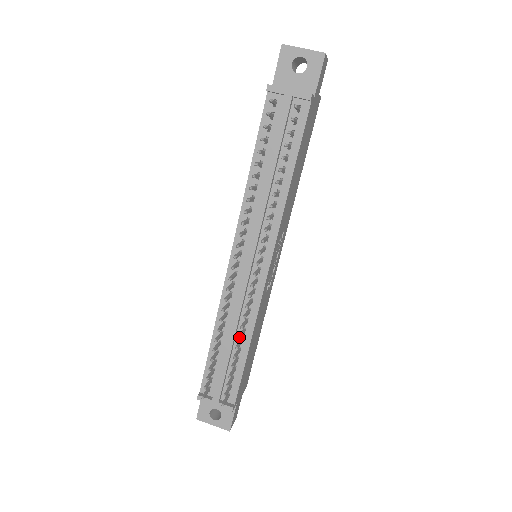
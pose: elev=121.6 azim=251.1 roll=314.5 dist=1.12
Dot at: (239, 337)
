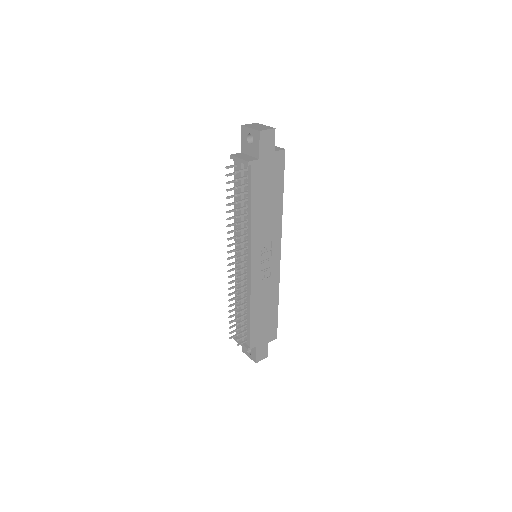
Dot at: (237, 307)
